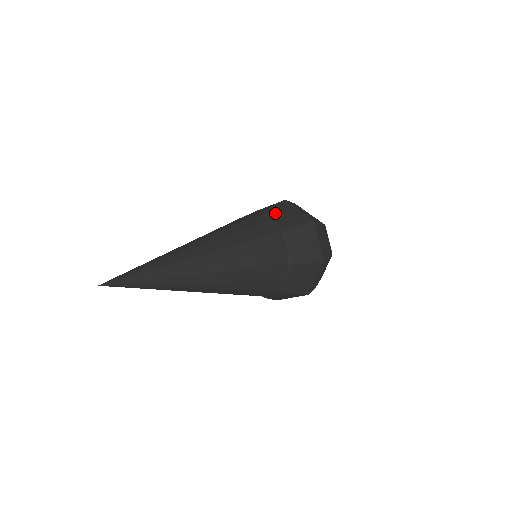
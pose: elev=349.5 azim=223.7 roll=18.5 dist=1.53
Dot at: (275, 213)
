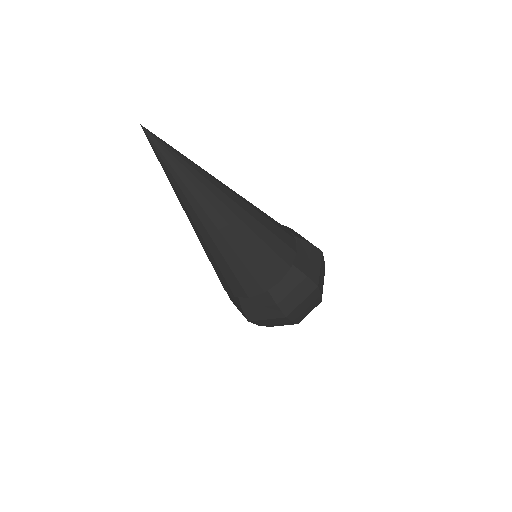
Dot at: occluded
